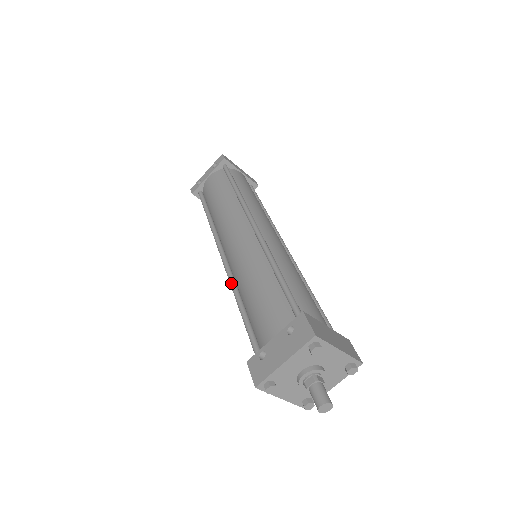
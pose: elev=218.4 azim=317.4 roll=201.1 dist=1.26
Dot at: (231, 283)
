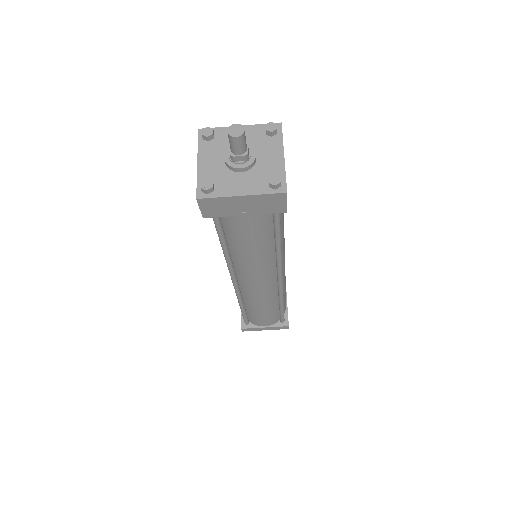
Dot at: (226, 262)
